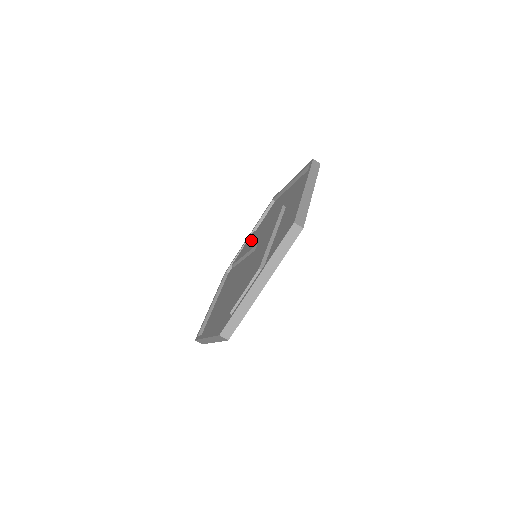
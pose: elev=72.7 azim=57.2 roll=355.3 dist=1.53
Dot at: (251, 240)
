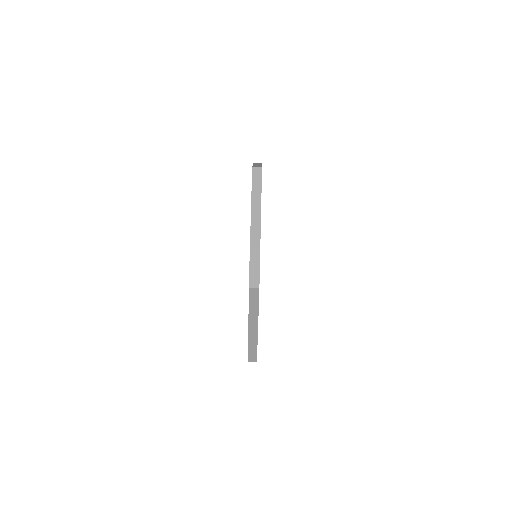
Dot at: occluded
